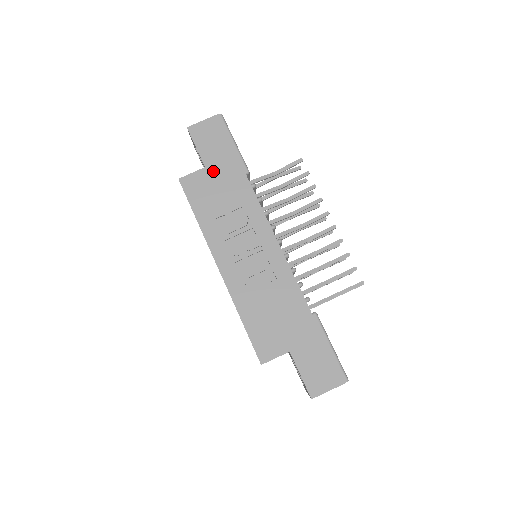
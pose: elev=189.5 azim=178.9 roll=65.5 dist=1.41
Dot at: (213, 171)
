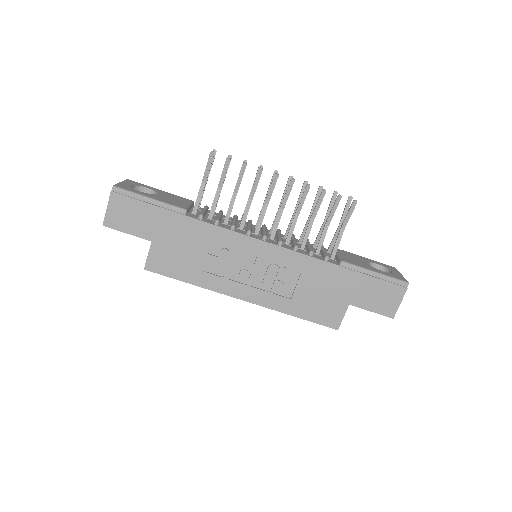
Dot at: (160, 238)
